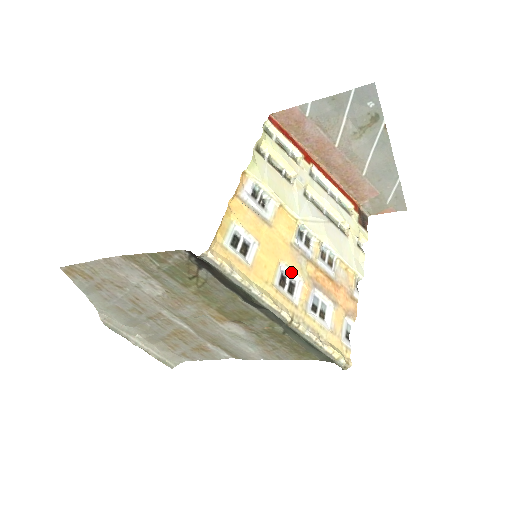
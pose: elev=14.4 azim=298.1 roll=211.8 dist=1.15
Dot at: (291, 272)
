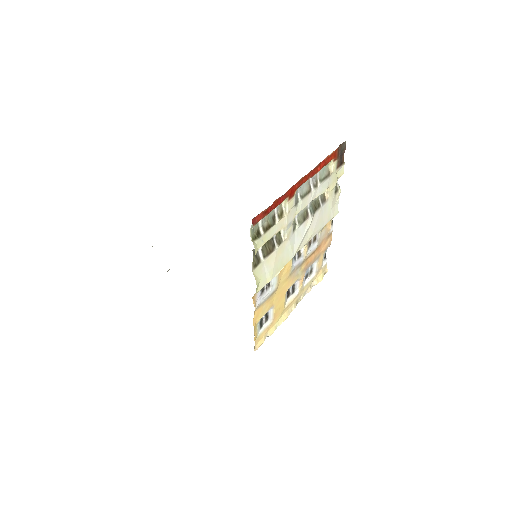
Dot at: (292, 284)
